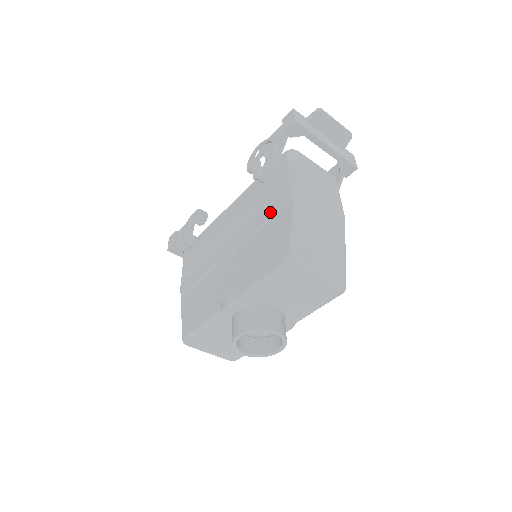
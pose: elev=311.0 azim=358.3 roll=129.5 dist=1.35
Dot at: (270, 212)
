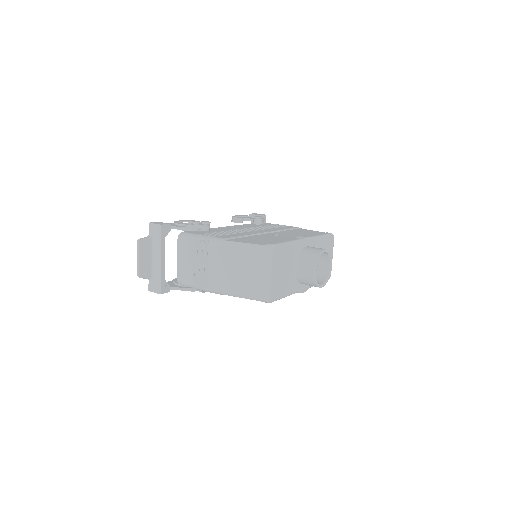
Dot at: (287, 228)
